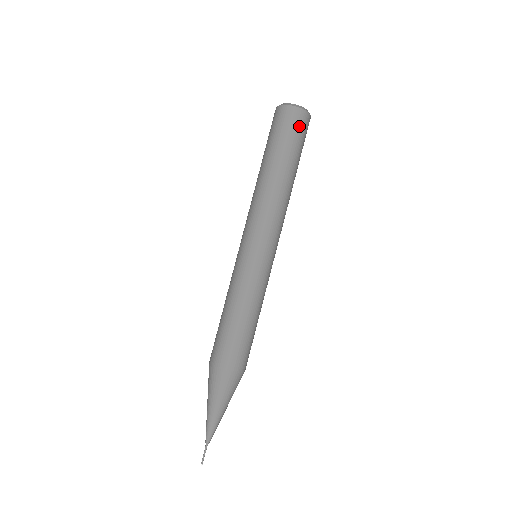
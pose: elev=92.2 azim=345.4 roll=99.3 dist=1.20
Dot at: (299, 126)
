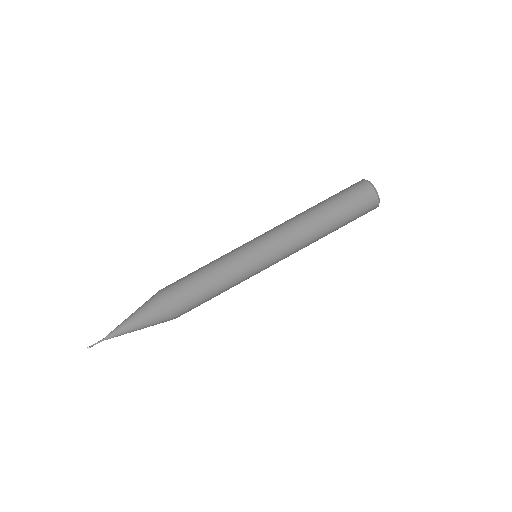
Dot at: (356, 190)
